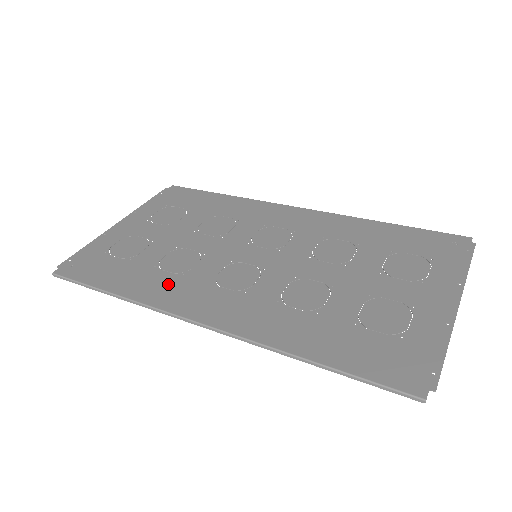
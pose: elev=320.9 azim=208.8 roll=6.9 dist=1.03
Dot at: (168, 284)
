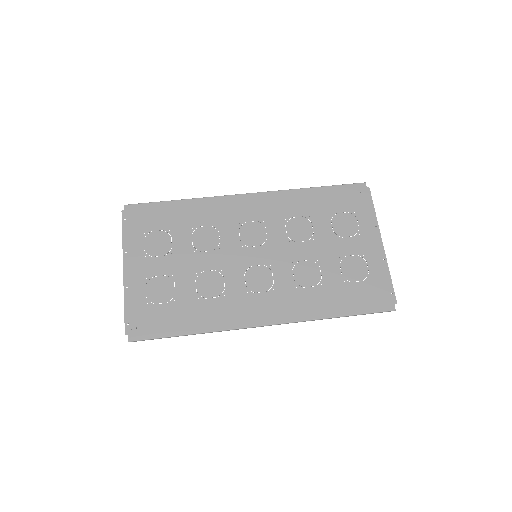
Dot at: (222, 308)
